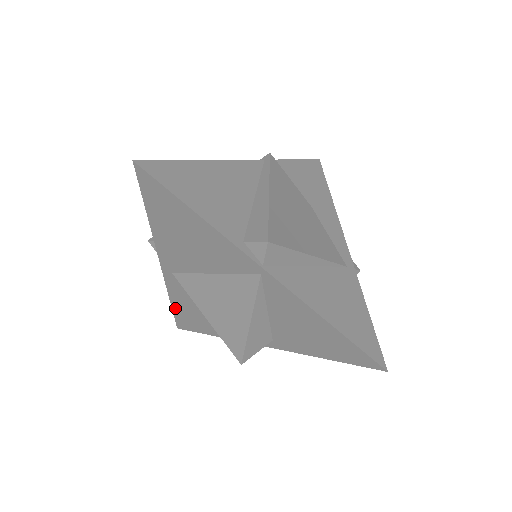
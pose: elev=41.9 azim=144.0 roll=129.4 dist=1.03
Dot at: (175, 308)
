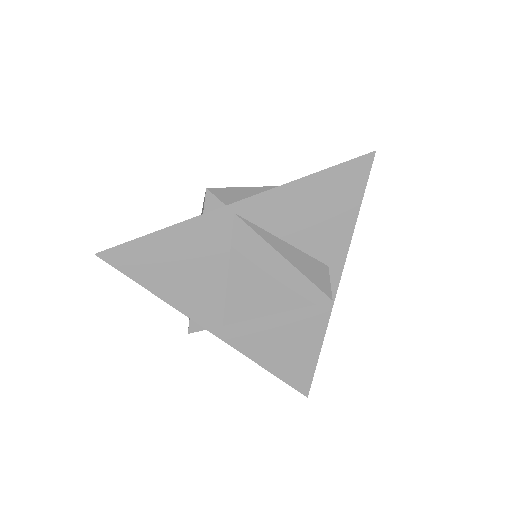
Dot at: (274, 370)
